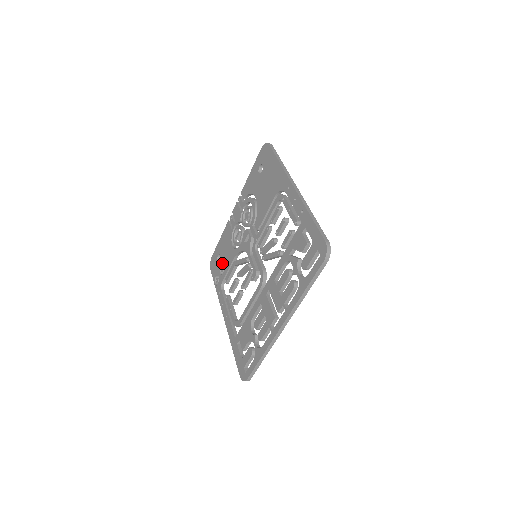
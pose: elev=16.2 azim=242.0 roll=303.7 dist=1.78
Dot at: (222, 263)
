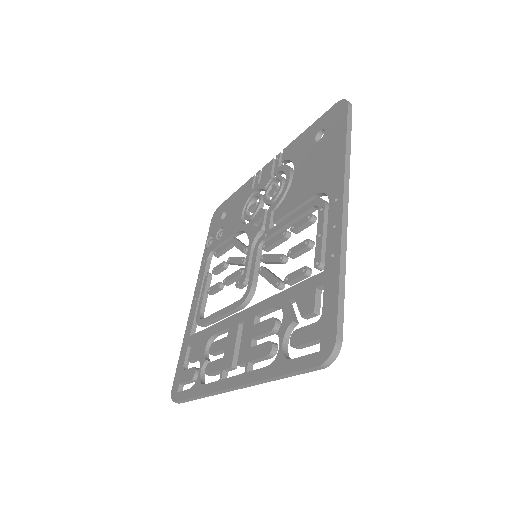
Dot at: (223, 226)
